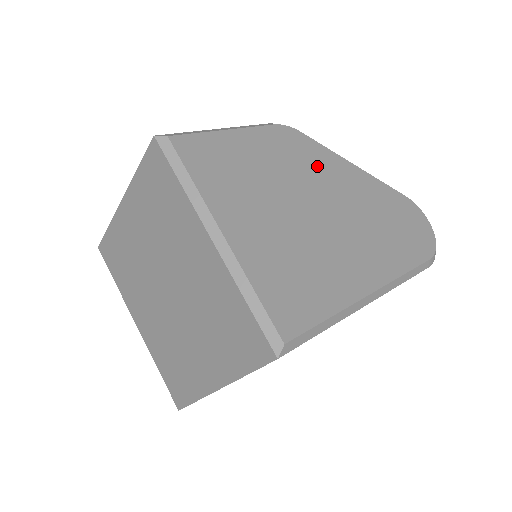
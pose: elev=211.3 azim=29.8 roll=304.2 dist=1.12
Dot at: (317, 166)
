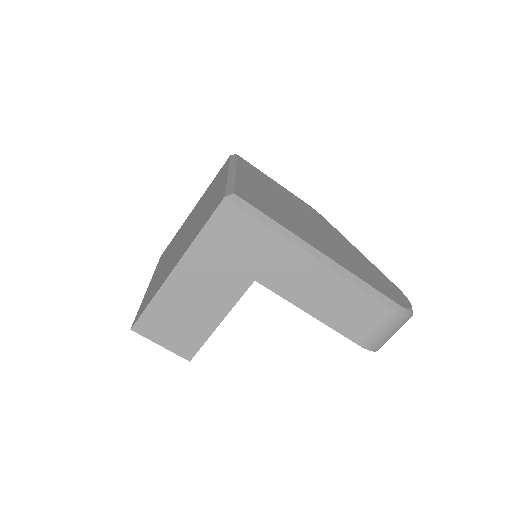
Dot at: (324, 224)
